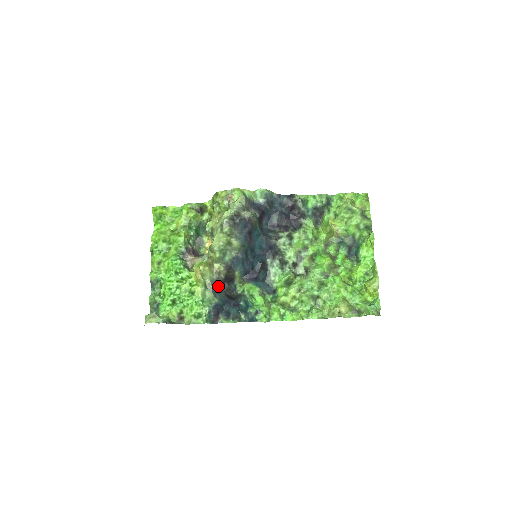
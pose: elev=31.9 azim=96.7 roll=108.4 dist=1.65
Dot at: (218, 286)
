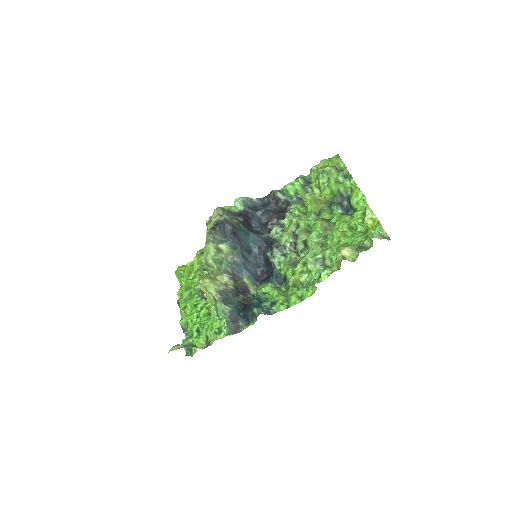
Dot at: (229, 297)
